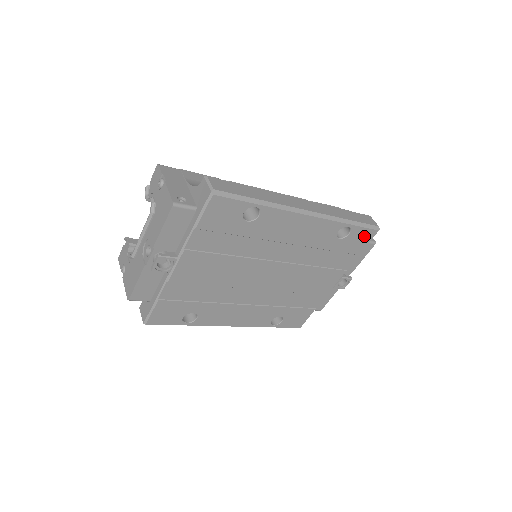
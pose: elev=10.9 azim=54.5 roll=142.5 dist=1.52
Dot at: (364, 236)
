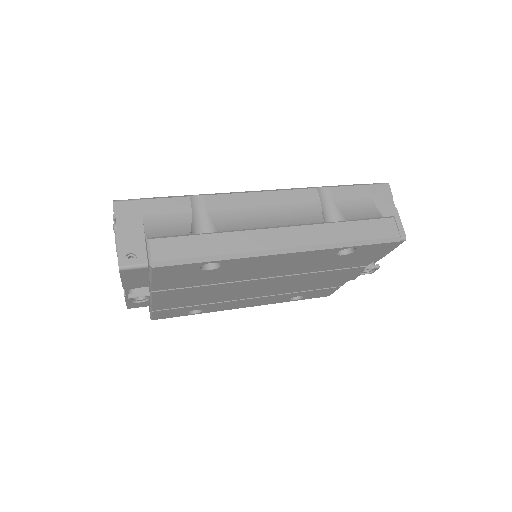
Dot at: (379, 247)
